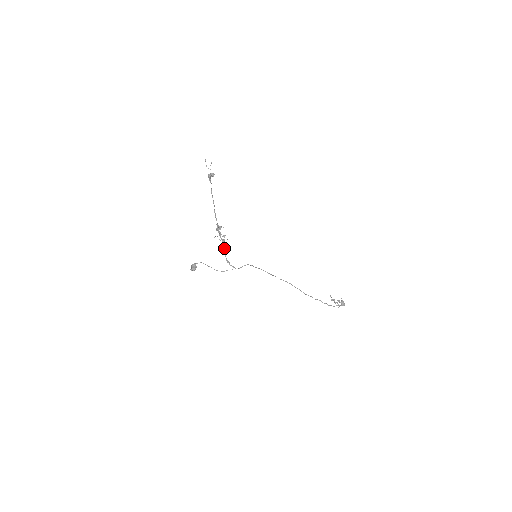
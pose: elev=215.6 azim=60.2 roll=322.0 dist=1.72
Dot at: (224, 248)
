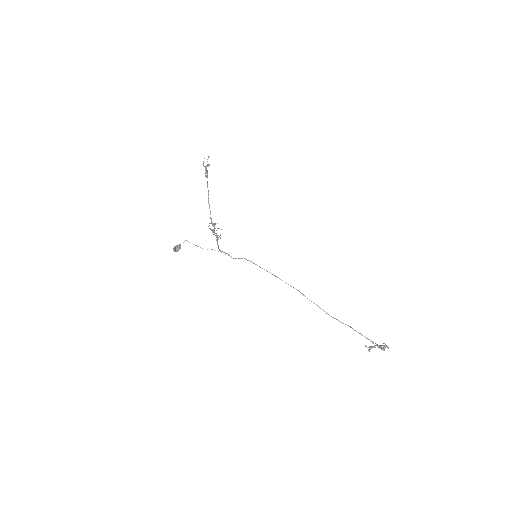
Dot at: (217, 242)
